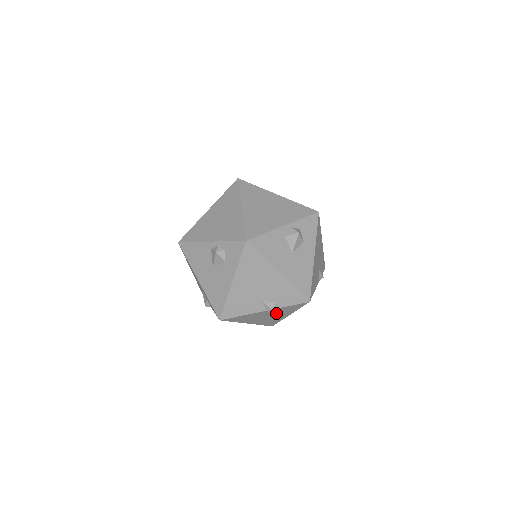
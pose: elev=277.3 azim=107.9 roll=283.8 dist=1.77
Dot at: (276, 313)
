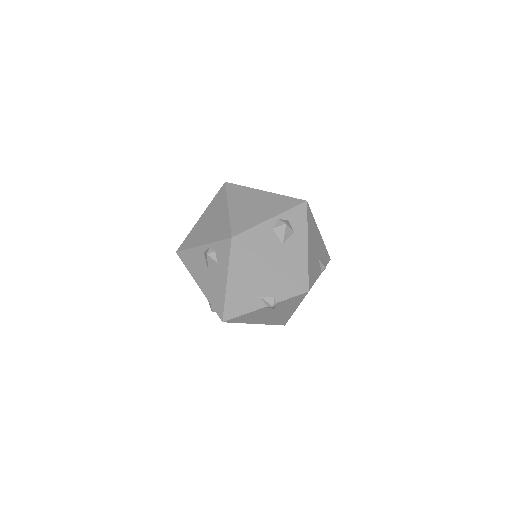
Dot at: (279, 309)
